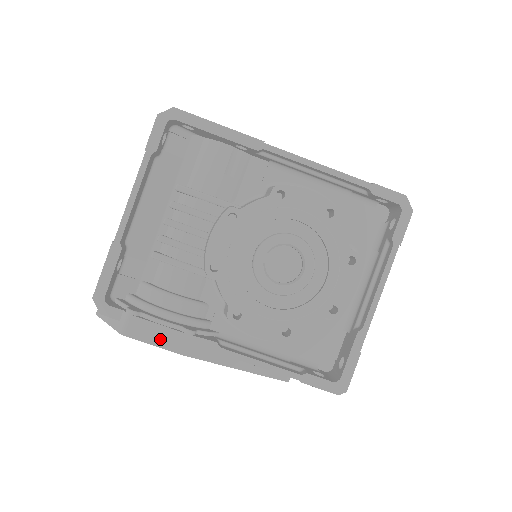
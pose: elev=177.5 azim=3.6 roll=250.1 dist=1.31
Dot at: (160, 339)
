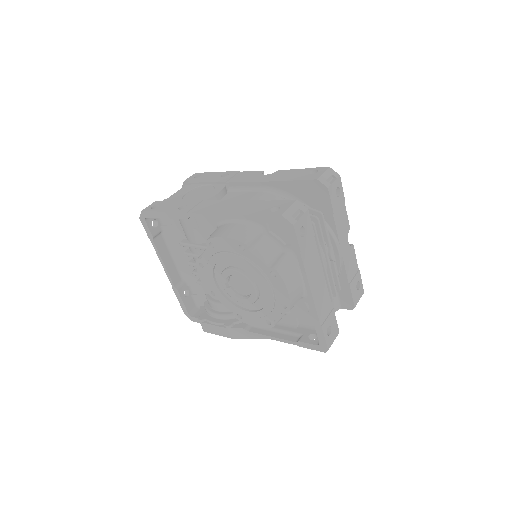
Dot at: (218, 332)
